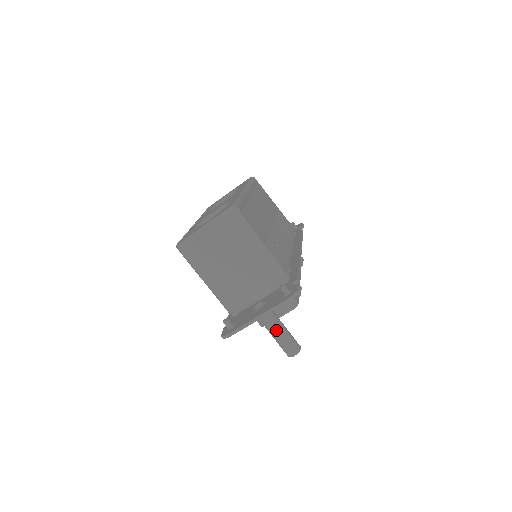
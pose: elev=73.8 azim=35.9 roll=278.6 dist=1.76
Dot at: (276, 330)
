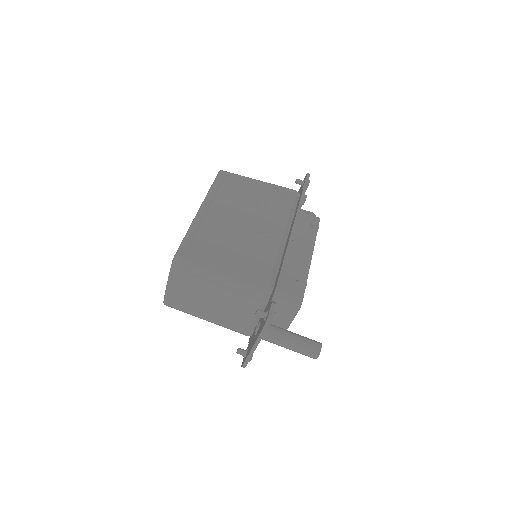
Dot at: (284, 344)
